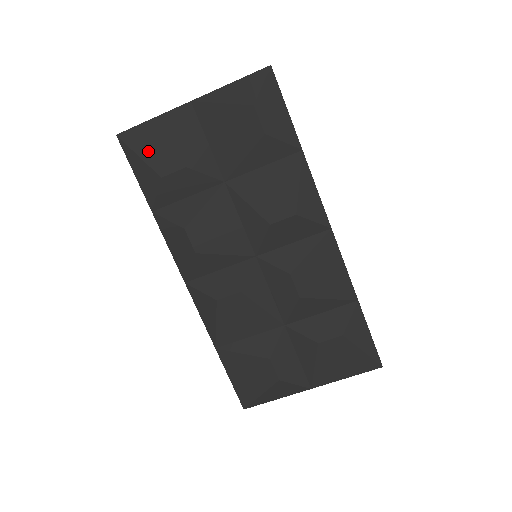
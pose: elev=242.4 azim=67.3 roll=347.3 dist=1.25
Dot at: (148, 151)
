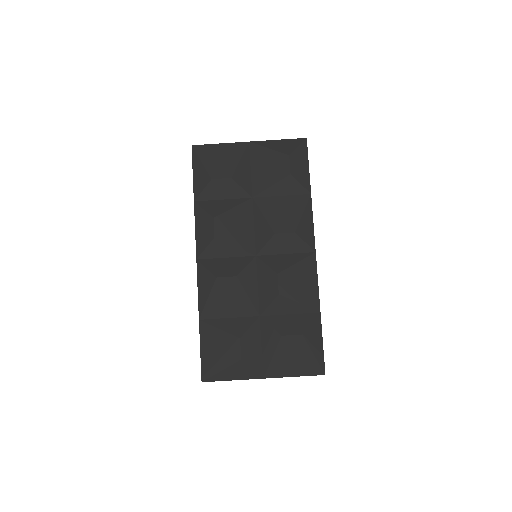
Dot at: (209, 161)
